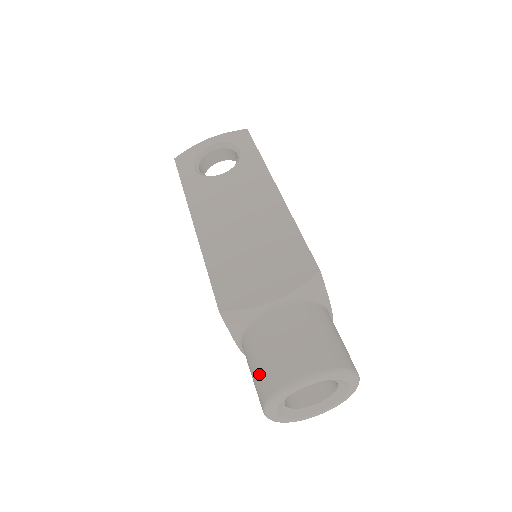
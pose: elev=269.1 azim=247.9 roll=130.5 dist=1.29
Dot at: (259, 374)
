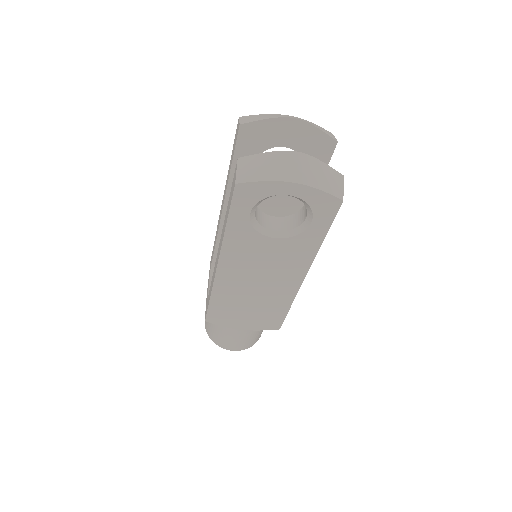
Dot at: (212, 331)
